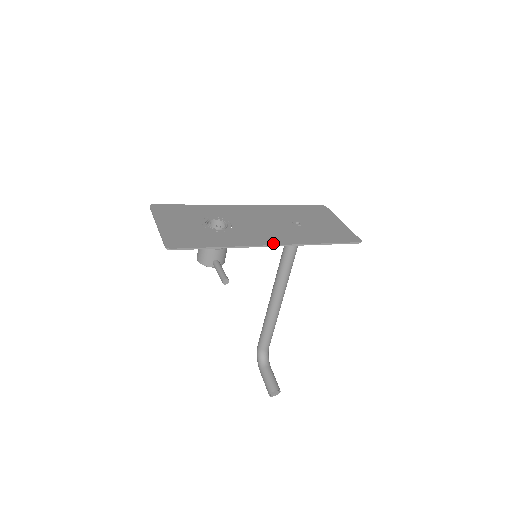
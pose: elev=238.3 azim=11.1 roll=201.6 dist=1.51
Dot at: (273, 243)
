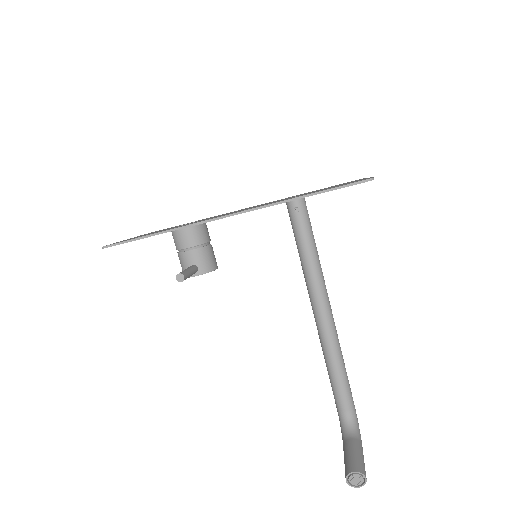
Dot at: (228, 214)
